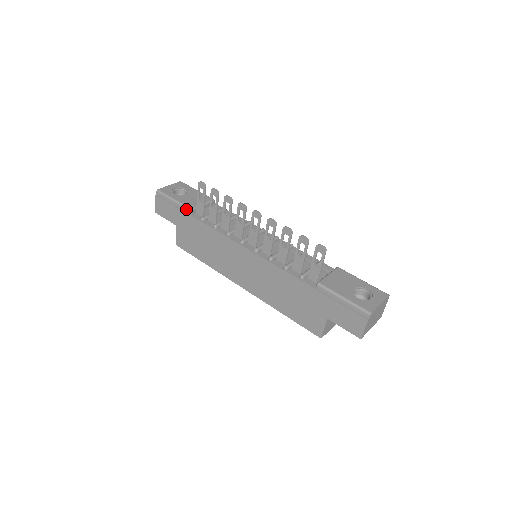
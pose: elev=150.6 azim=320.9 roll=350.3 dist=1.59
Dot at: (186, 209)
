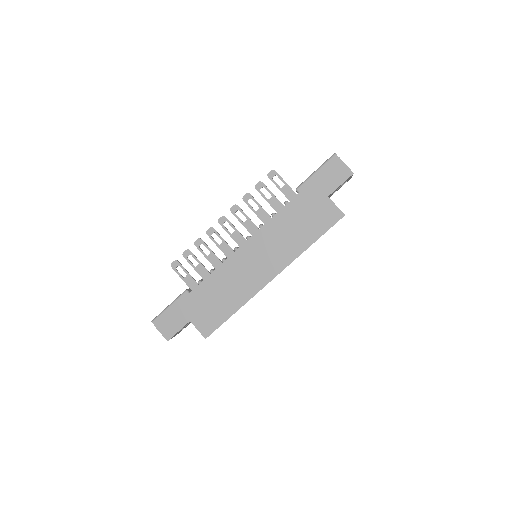
Dot at: (183, 295)
